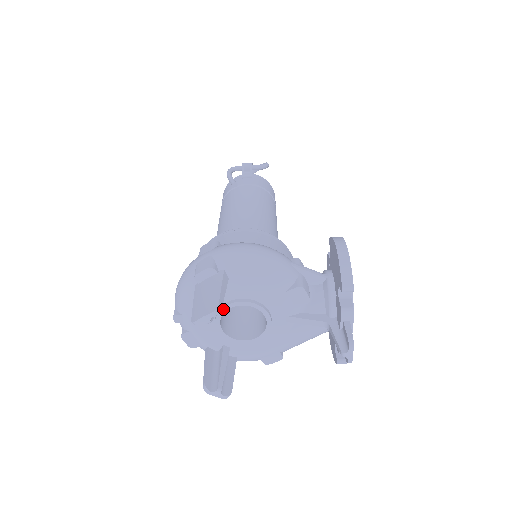
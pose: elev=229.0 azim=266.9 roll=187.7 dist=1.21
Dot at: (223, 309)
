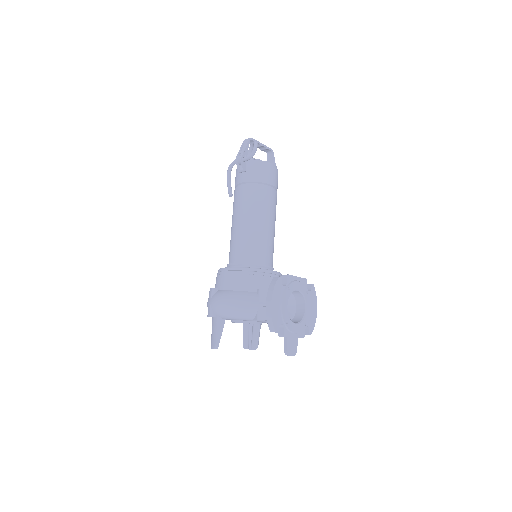
Dot at: occluded
